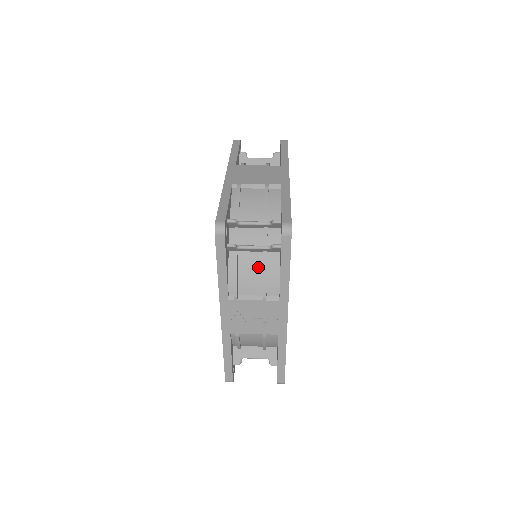
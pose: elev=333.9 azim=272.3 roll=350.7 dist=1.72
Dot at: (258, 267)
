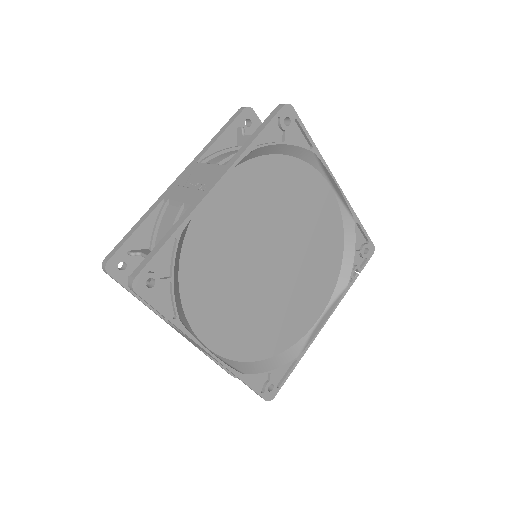
Dot at: occluded
